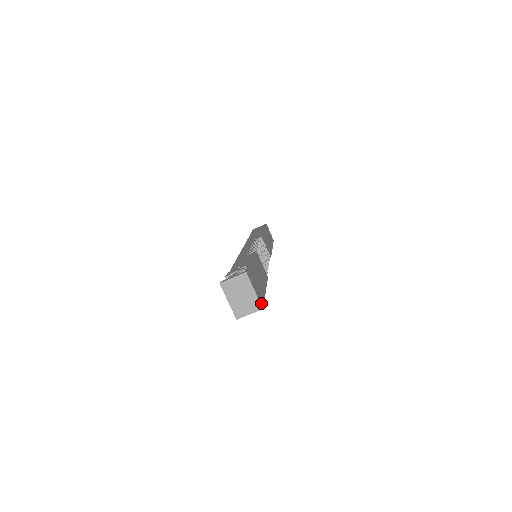
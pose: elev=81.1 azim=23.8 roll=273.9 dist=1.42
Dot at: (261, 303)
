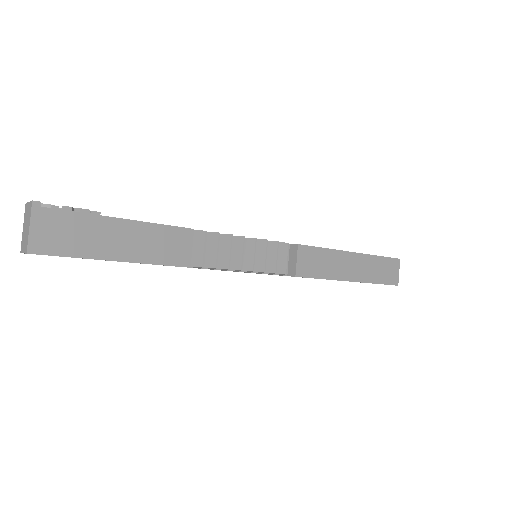
Dot at: (35, 248)
